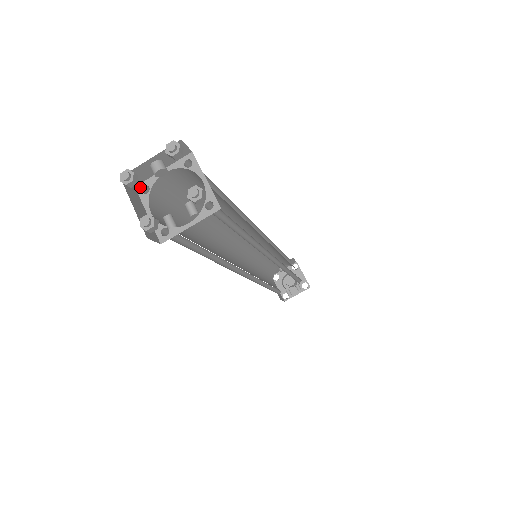
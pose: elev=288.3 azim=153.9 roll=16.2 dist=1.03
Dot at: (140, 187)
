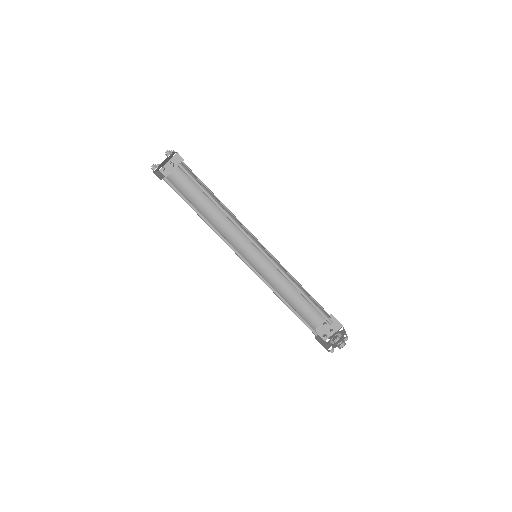
Dot at: occluded
